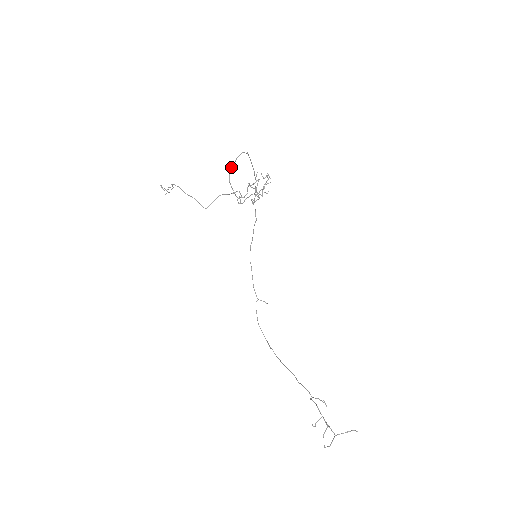
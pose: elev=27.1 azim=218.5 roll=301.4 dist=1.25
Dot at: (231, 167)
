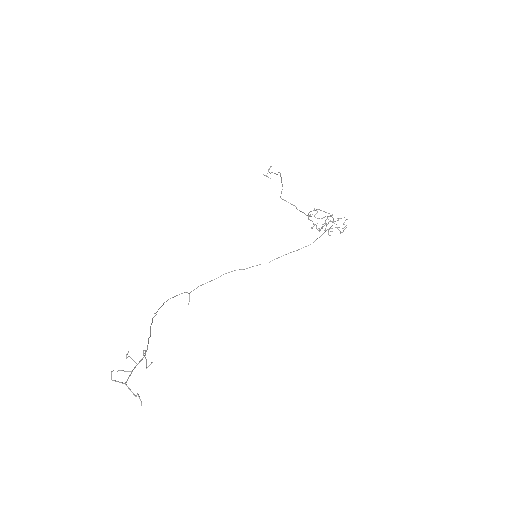
Dot at: occluded
